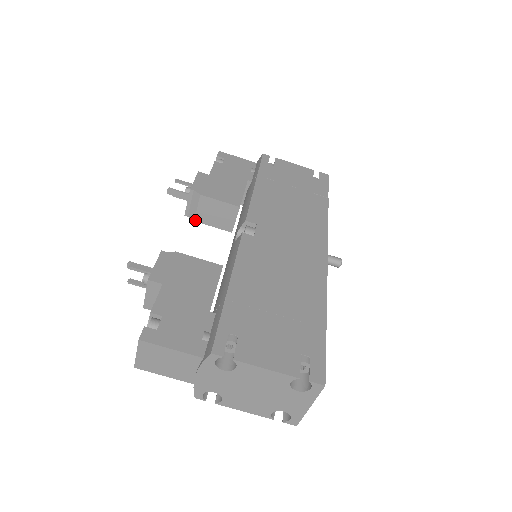
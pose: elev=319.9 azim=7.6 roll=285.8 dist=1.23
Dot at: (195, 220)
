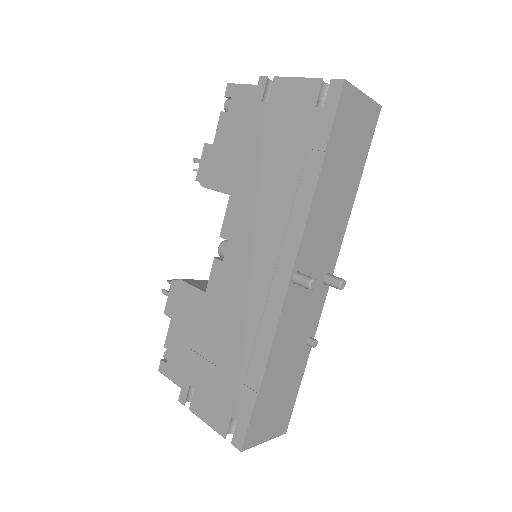
Dot at: occluded
